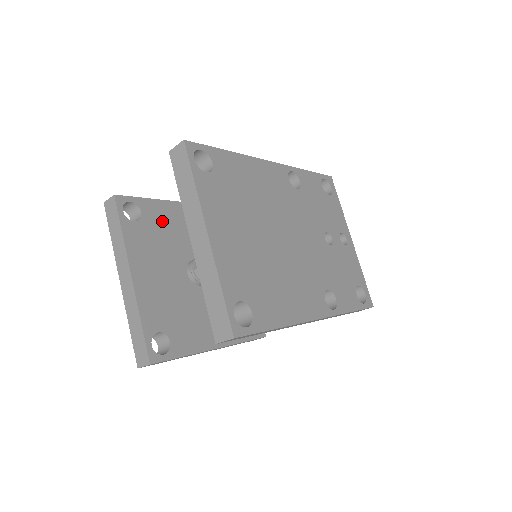
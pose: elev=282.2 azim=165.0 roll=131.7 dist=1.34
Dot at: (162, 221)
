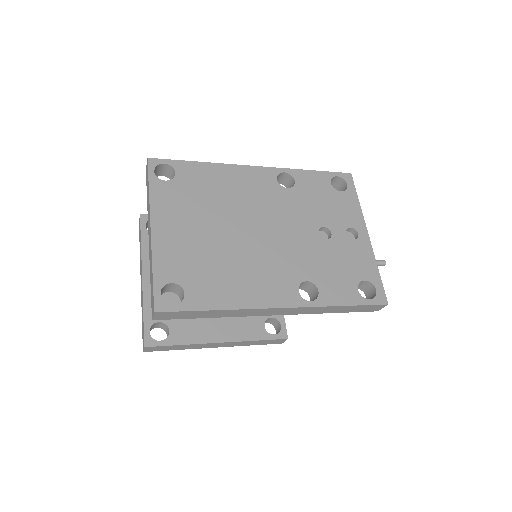
Dot at: occluded
